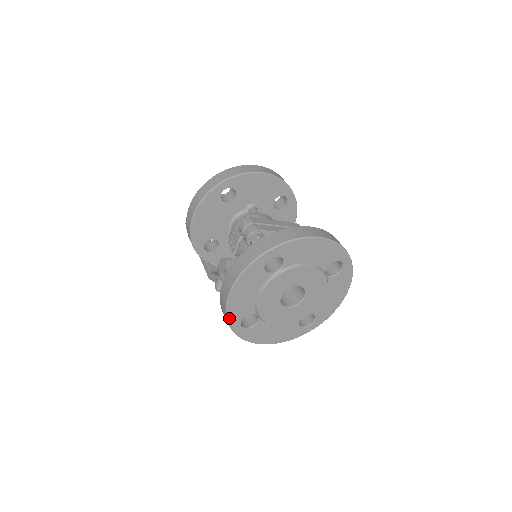
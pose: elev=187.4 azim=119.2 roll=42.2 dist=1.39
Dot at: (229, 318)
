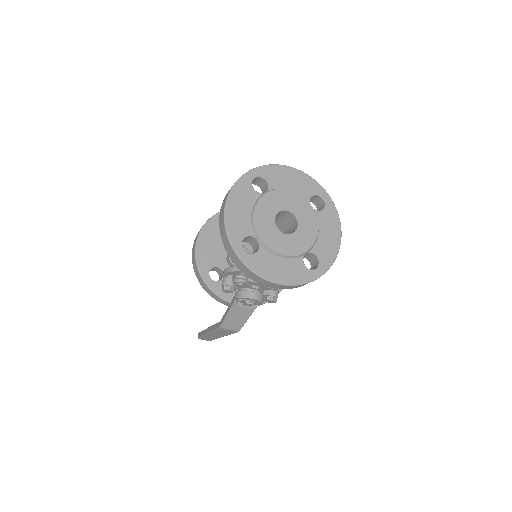
Dot at: (229, 235)
